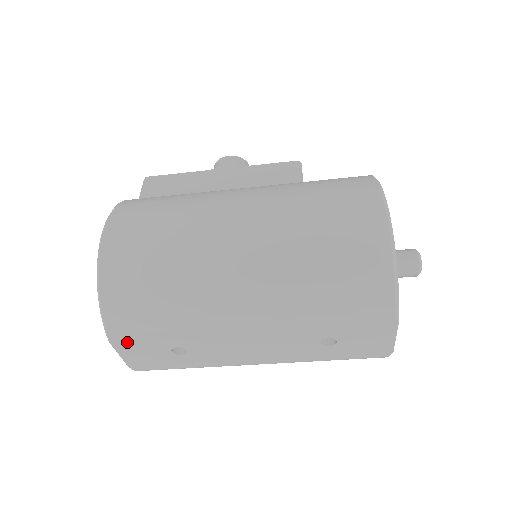
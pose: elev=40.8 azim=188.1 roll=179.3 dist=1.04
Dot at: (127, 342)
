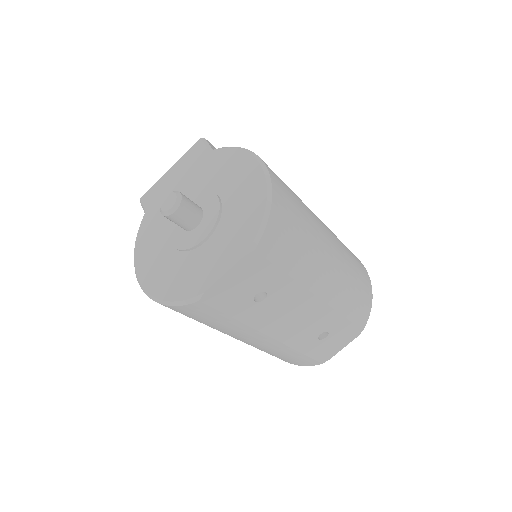
Dot at: (252, 265)
